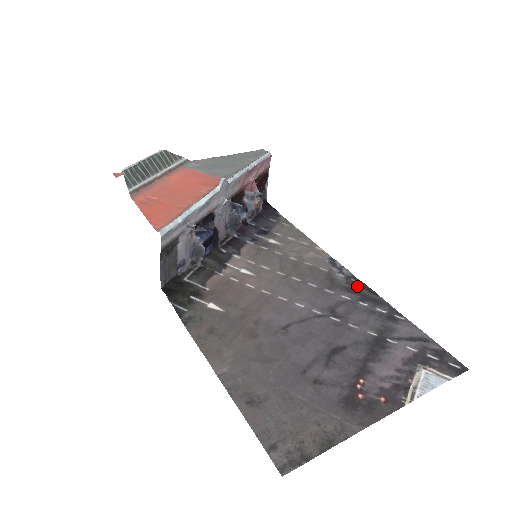
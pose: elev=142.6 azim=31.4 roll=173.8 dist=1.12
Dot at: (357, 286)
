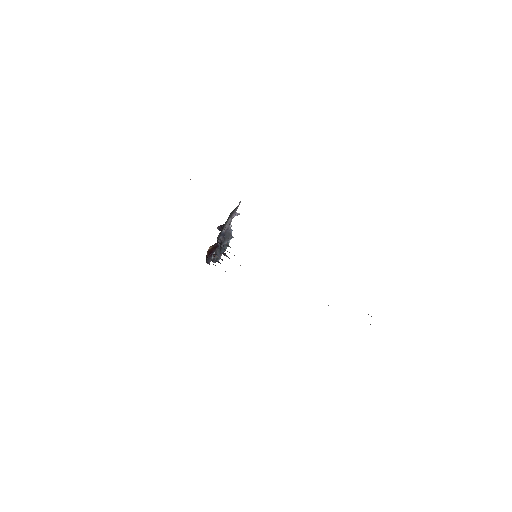
Dot at: occluded
